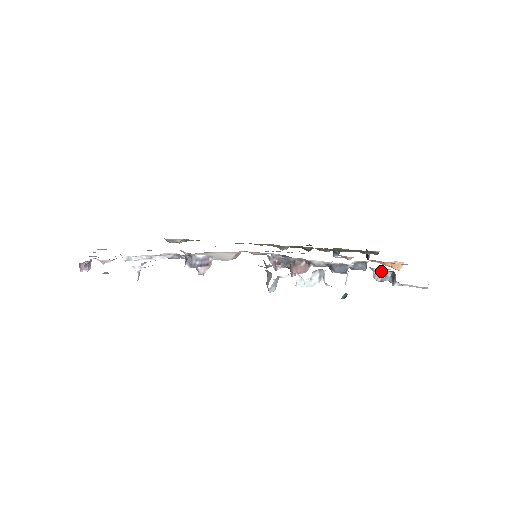
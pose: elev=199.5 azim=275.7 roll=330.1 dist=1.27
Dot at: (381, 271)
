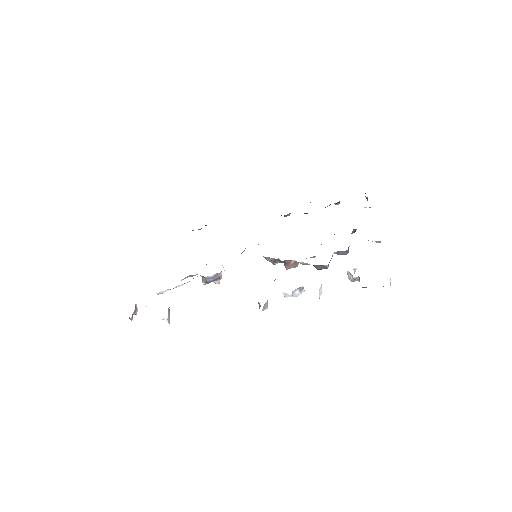
Dot at: (351, 274)
